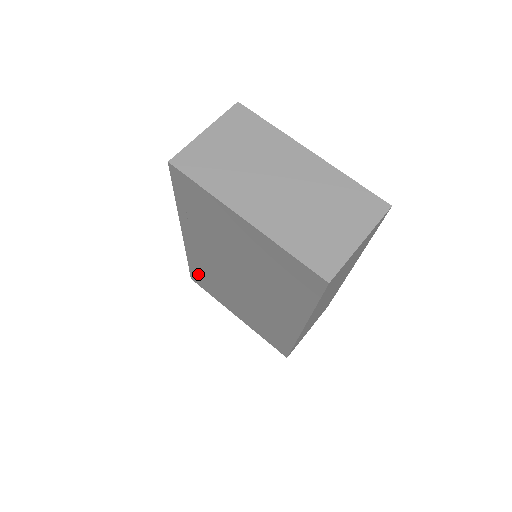
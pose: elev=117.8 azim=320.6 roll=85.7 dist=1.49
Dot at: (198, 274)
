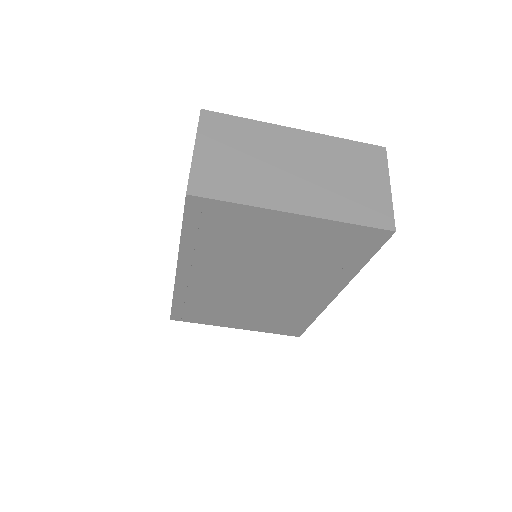
Dot at: (186, 309)
